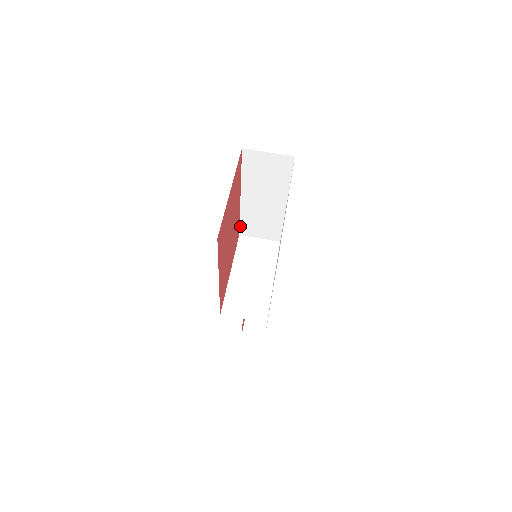
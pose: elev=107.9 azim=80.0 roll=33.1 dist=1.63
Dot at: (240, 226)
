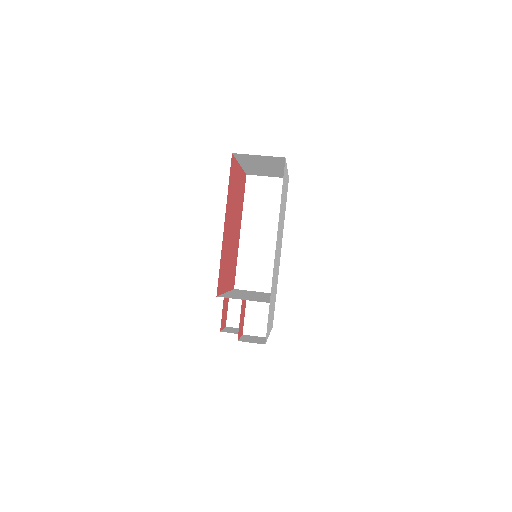
Dot at: (236, 275)
